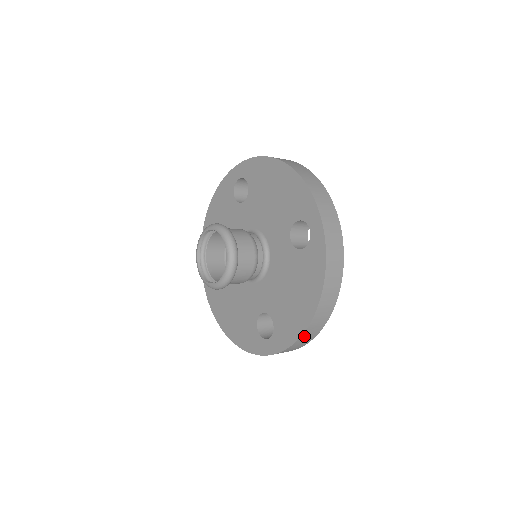
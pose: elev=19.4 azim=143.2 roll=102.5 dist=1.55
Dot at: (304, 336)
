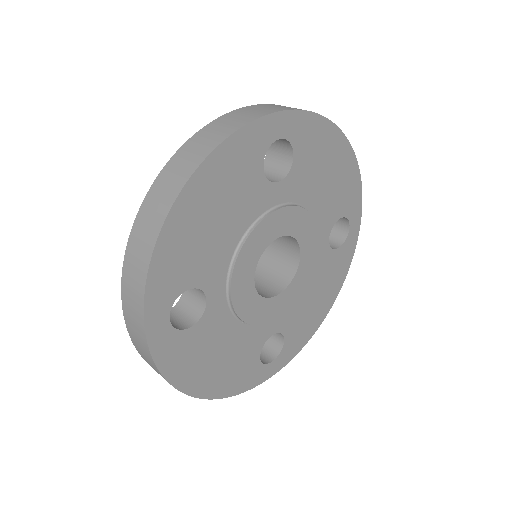
Dot at: (136, 234)
